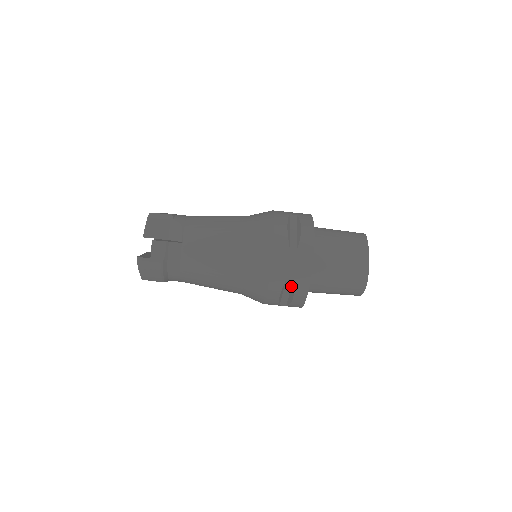
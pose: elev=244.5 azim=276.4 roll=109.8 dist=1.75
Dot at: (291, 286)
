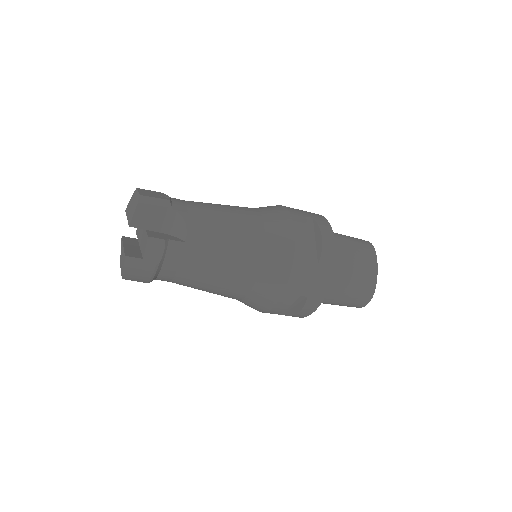
Dot at: (301, 301)
